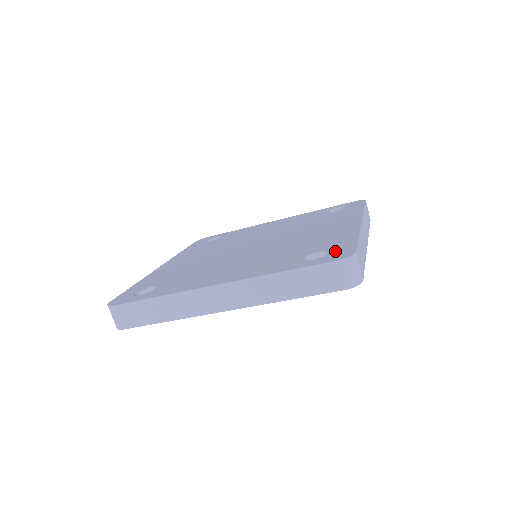
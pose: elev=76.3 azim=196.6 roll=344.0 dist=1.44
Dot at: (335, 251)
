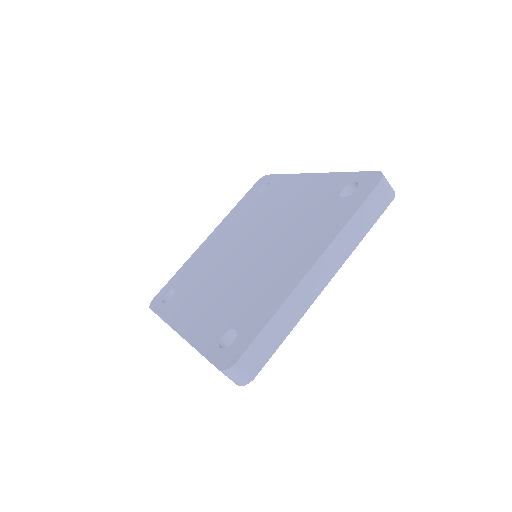
Dot at: (235, 344)
